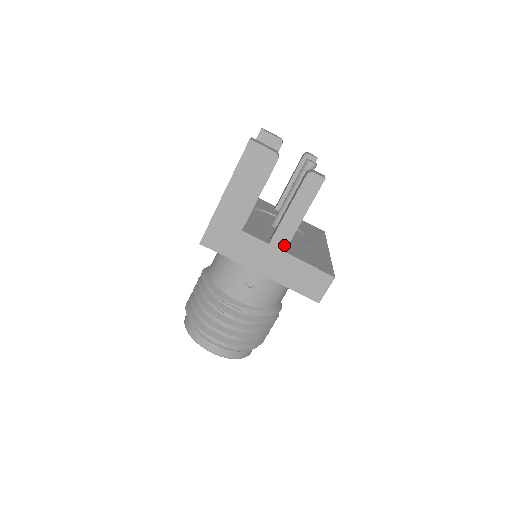
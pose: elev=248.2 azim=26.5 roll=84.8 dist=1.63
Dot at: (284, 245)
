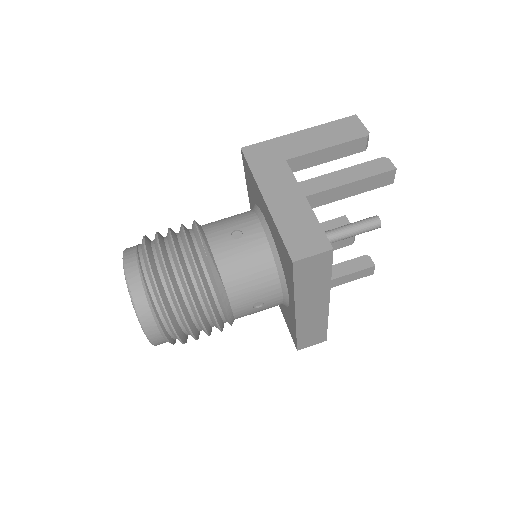
Dot at: (311, 192)
